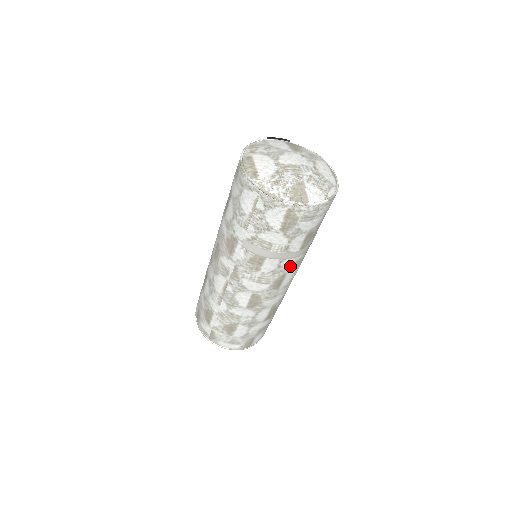
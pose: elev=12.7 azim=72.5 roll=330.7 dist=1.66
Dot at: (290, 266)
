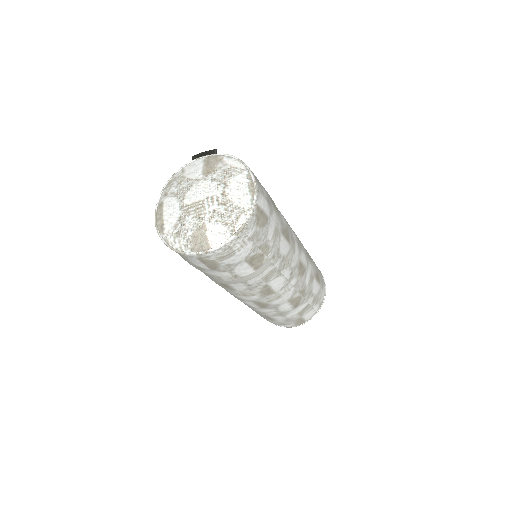
Dot at: (263, 280)
